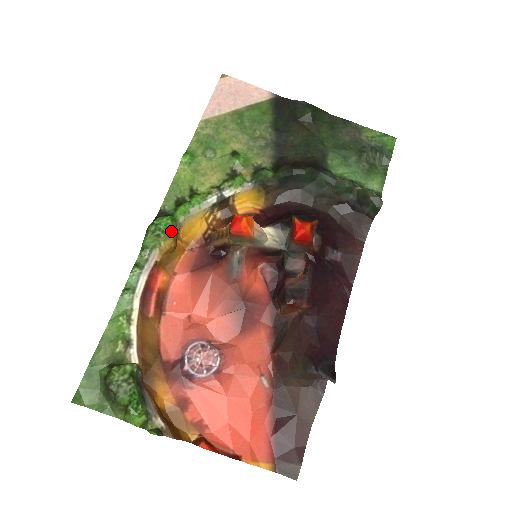
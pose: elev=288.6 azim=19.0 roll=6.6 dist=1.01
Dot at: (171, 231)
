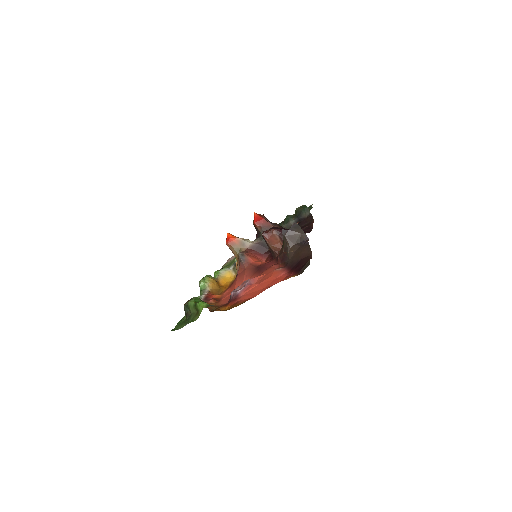
Dot at: (211, 277)
